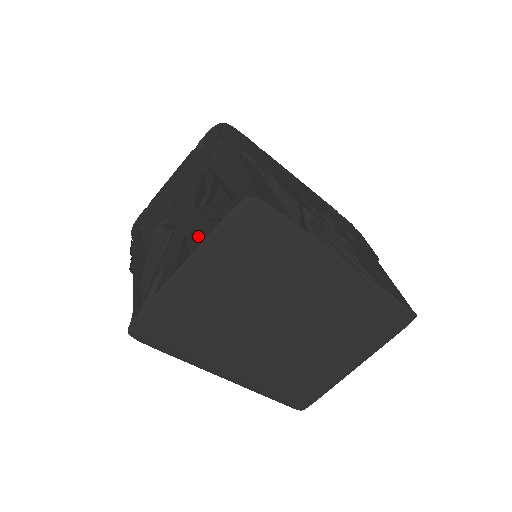
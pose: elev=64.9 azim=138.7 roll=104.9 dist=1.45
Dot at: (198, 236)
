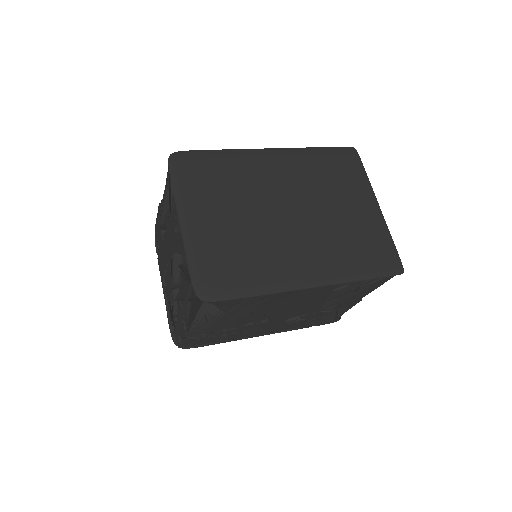
Dot at: (174, 208)
